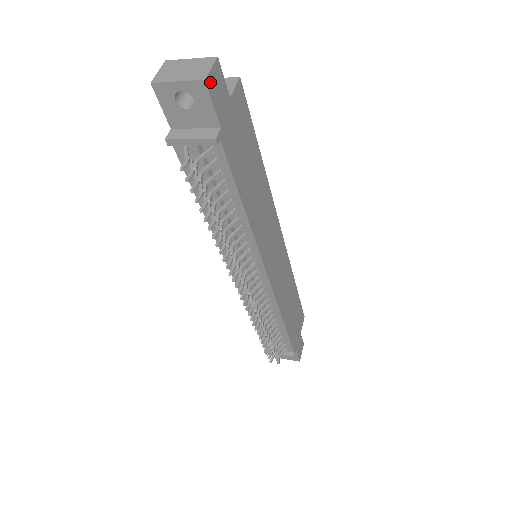
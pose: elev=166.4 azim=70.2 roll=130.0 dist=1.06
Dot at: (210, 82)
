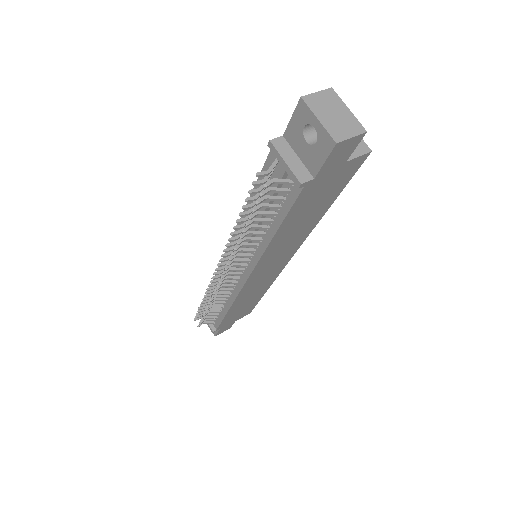
Dot at: (340, 146)
